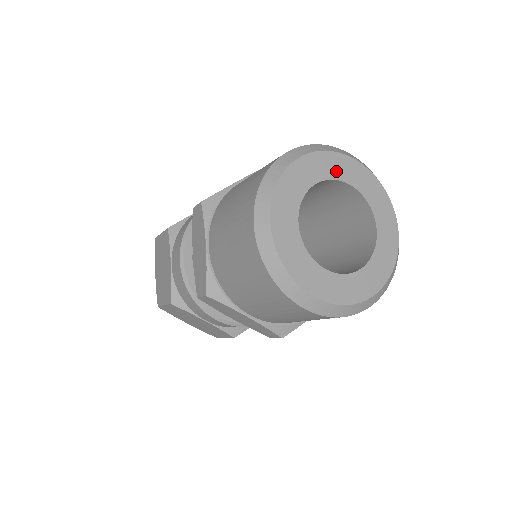
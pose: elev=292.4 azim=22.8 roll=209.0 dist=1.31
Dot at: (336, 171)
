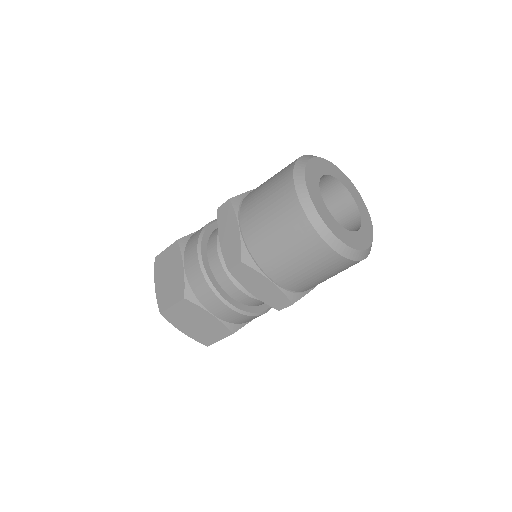
Dot at: (315, 176)
